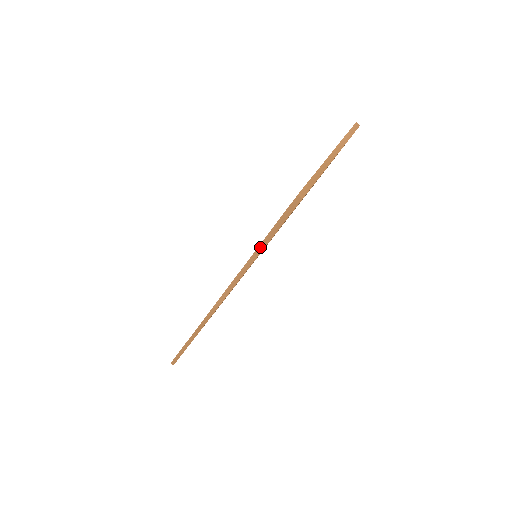
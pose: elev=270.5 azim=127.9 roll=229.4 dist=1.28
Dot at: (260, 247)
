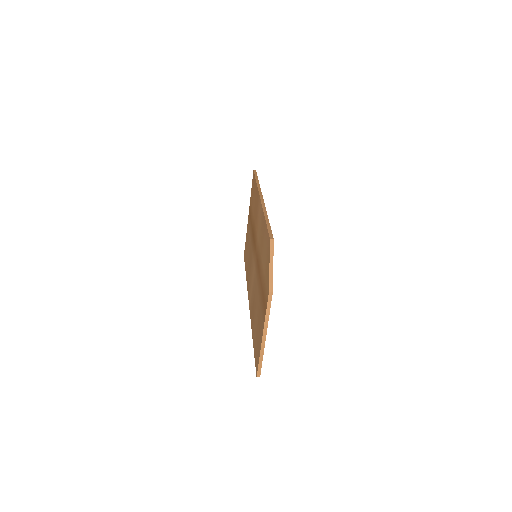
Dot at: occluded
